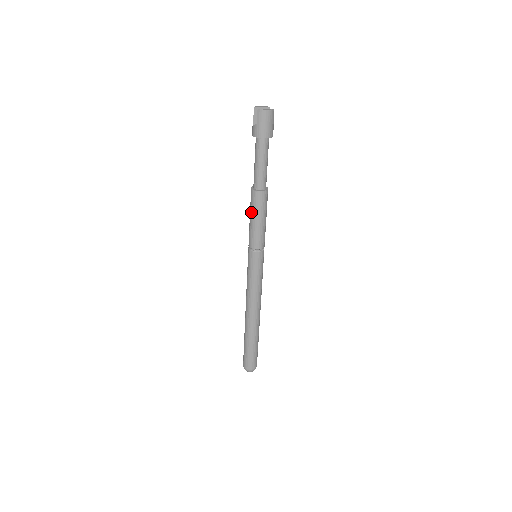
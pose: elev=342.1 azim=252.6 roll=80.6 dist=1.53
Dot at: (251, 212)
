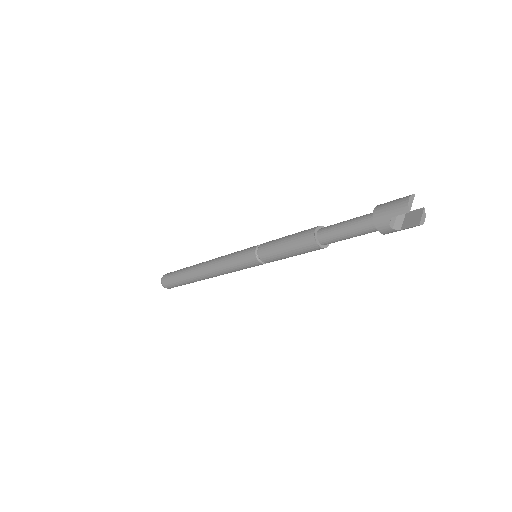
Dot at: (297, 253)
